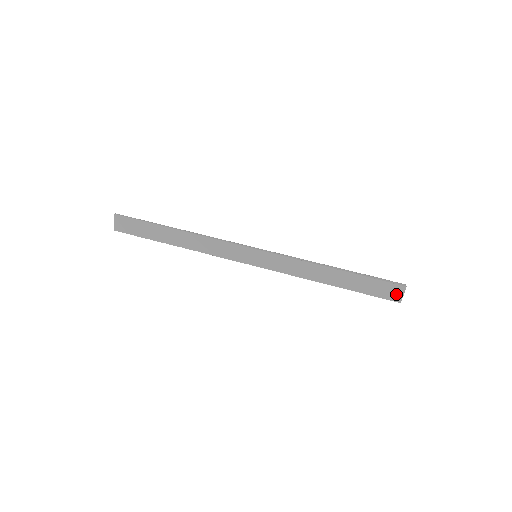
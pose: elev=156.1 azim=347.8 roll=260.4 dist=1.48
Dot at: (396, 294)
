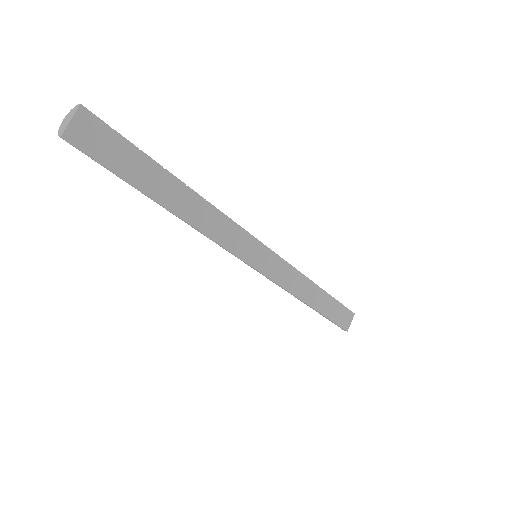
Dot at: (347, 321)
